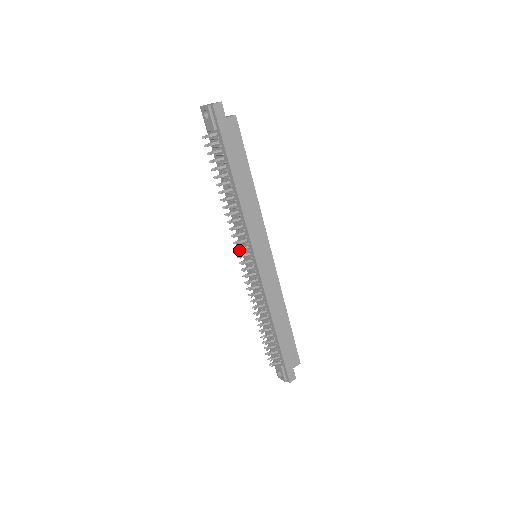
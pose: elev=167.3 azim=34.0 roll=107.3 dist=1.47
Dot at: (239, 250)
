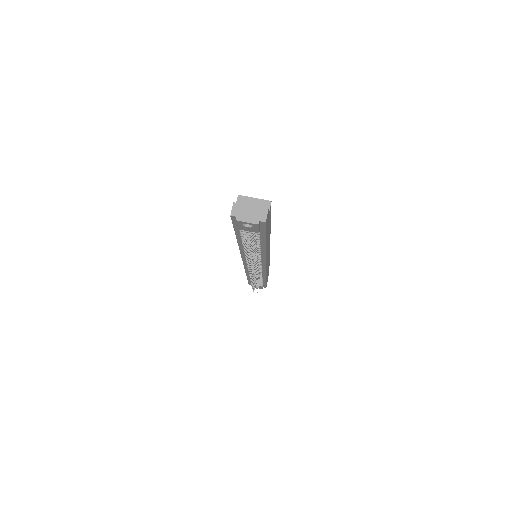
Dot at: occluded
